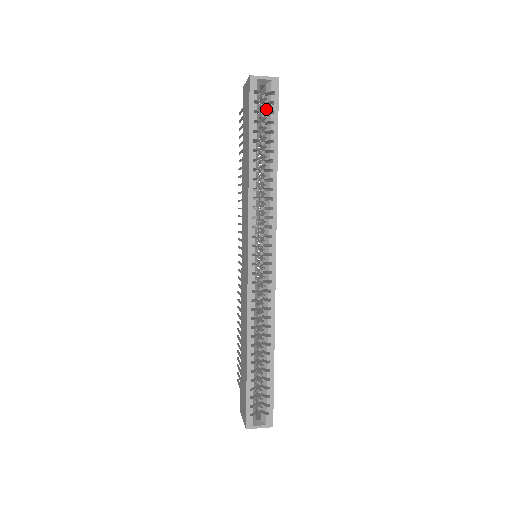
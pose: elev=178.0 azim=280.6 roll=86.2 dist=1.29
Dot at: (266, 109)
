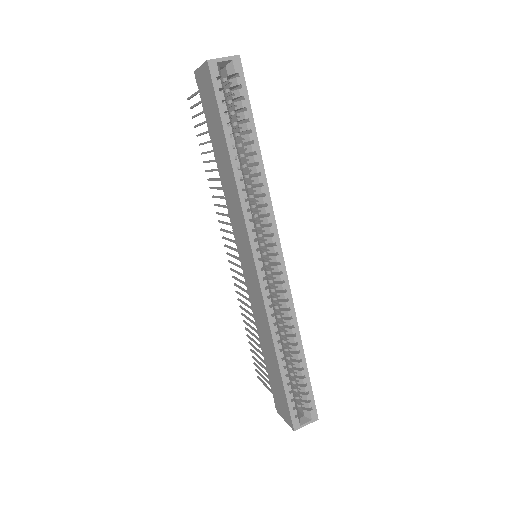
Dot at: (233, 95)
